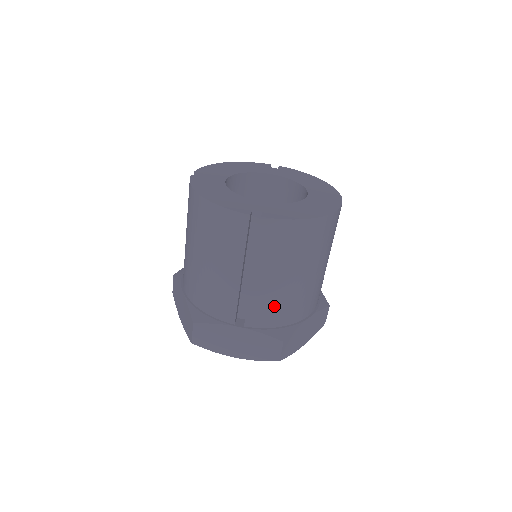
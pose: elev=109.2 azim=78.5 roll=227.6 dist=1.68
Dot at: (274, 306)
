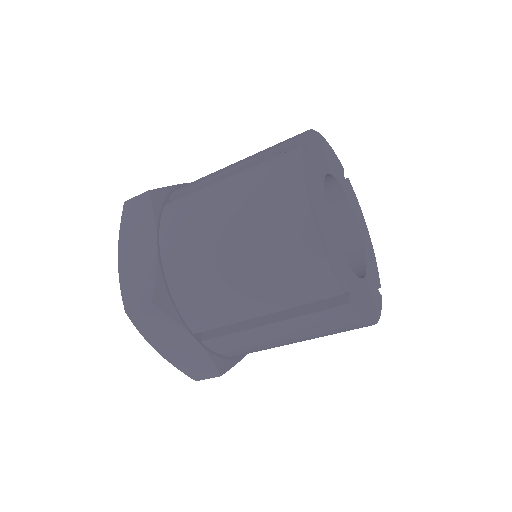
Dot at: (249, 348)
